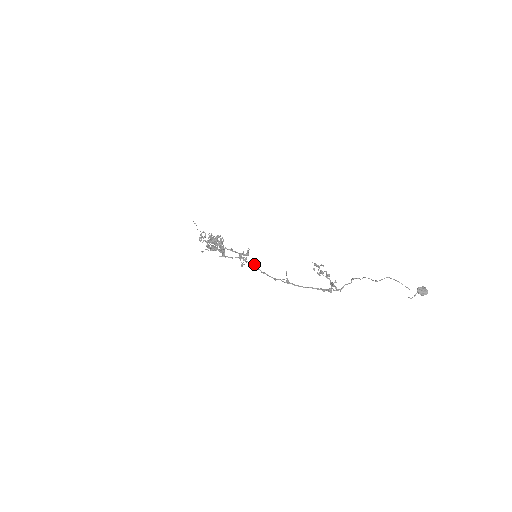
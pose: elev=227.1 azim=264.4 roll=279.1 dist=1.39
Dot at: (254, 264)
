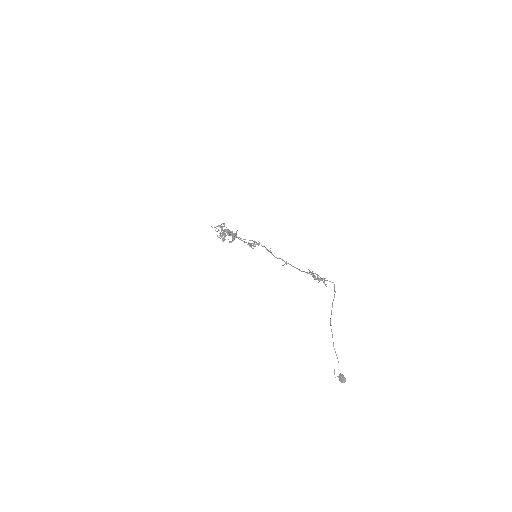
Dot at: (264, 246)
